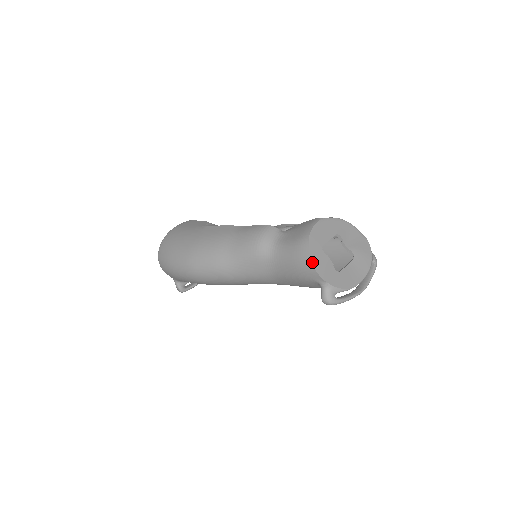
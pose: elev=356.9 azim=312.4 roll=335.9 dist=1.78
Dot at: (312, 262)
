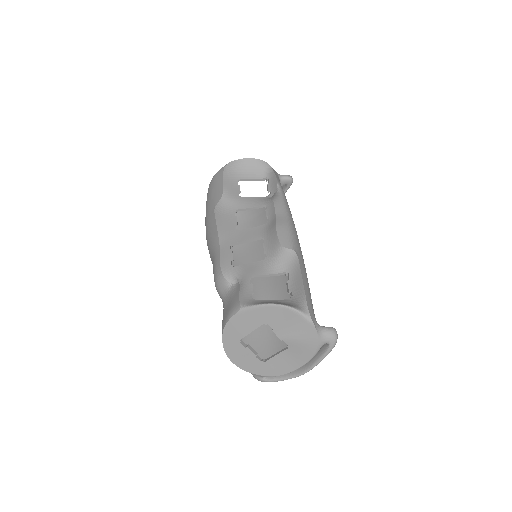
Dot at: (227, 355)
